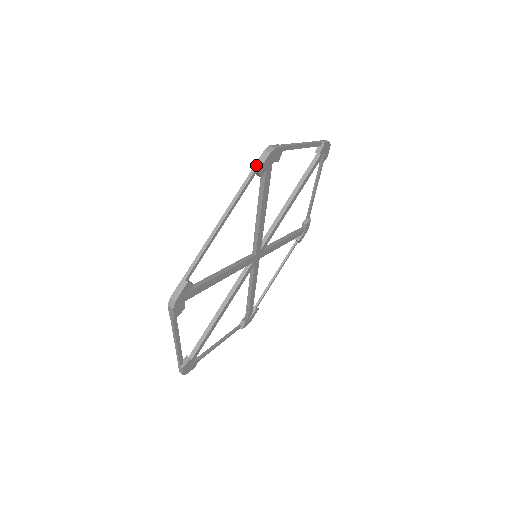
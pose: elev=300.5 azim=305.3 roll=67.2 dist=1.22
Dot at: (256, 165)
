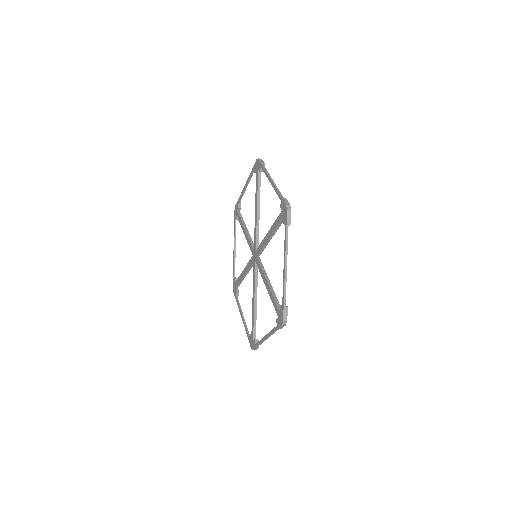
Dot at: (261, 162)
